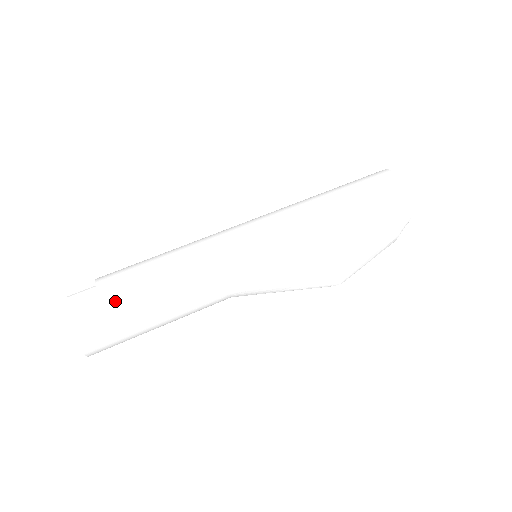
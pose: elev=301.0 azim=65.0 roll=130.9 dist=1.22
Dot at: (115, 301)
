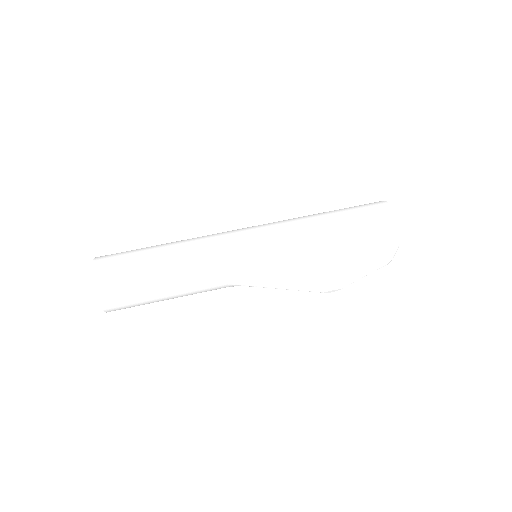
Dot at: (131, 258)
